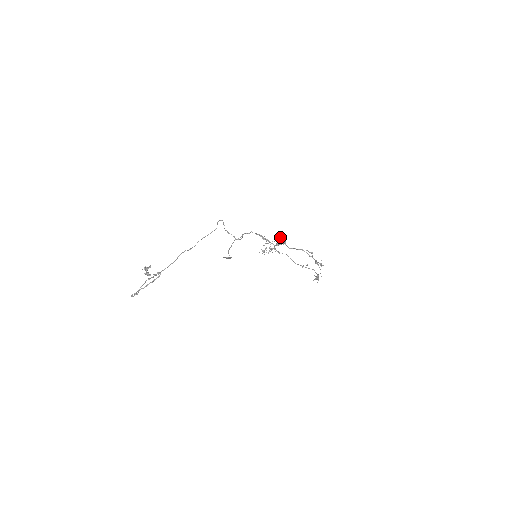
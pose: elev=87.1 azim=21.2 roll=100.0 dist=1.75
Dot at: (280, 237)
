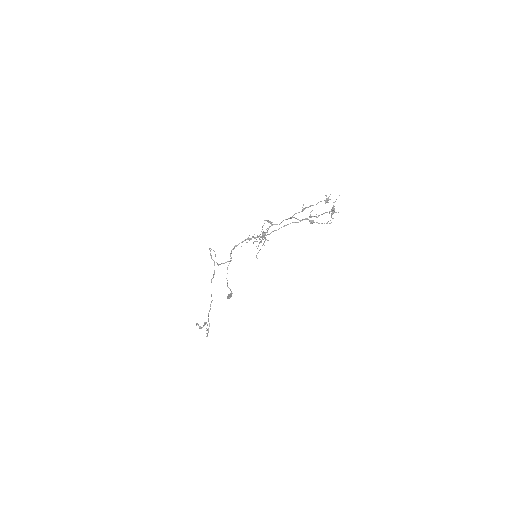
Dot at: occluded
